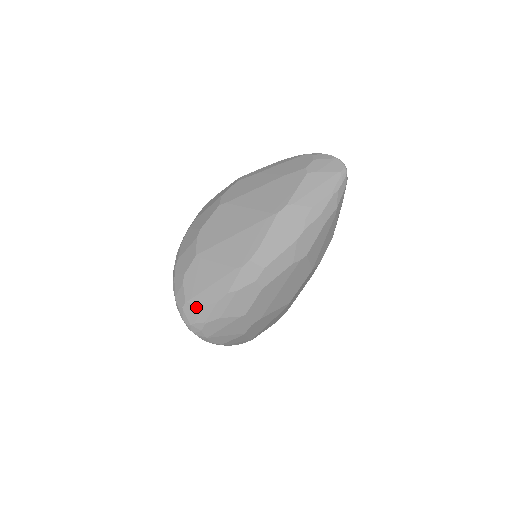
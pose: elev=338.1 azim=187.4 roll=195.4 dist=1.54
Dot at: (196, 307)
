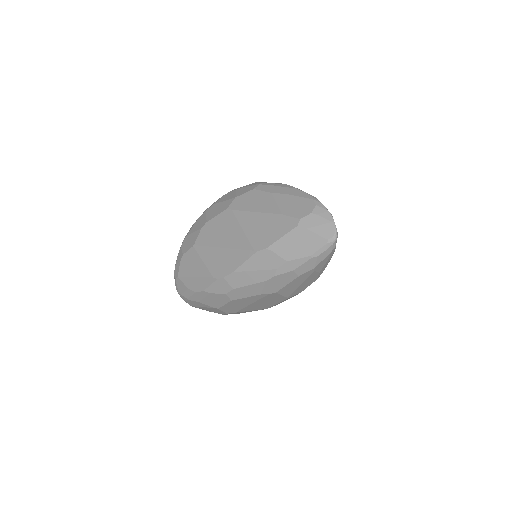
Dot at: (183, 285)
